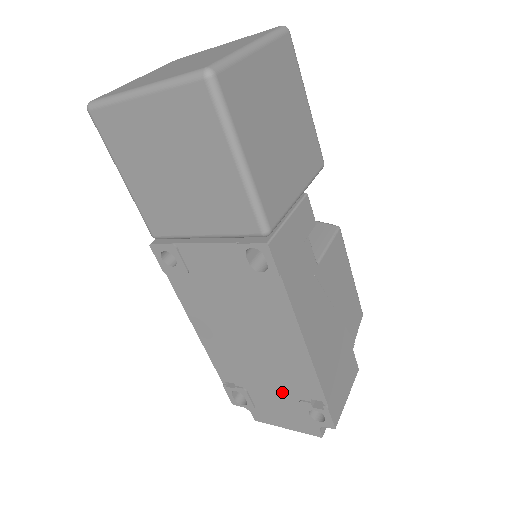
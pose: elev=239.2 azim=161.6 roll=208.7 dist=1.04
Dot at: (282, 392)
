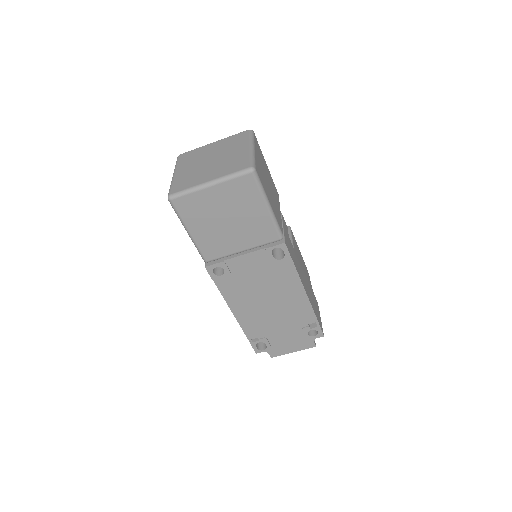
Dot at: (291, 328)
